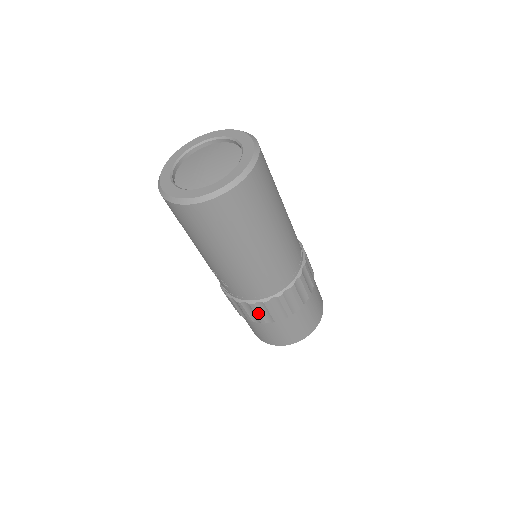
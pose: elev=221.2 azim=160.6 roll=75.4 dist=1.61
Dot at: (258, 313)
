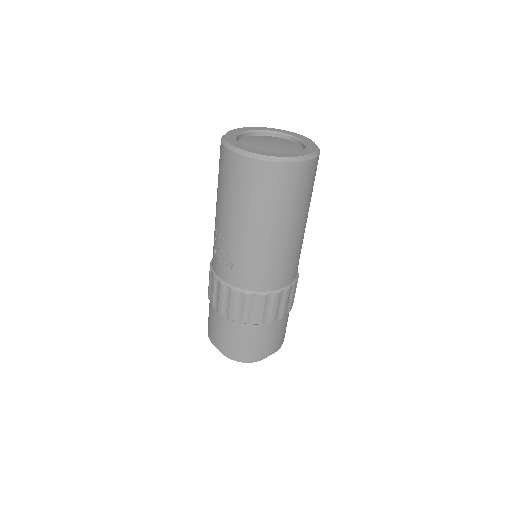
Dot at: (247, 308)
